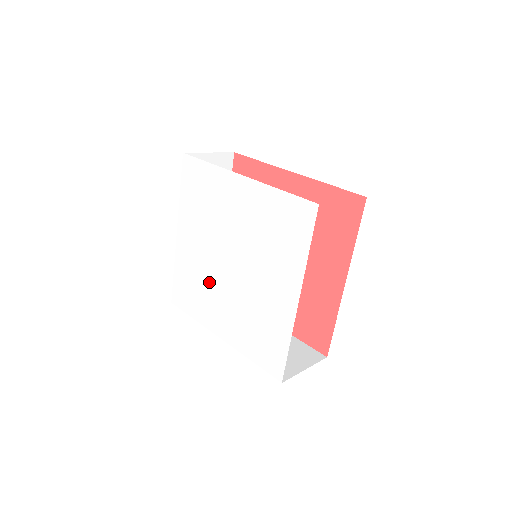
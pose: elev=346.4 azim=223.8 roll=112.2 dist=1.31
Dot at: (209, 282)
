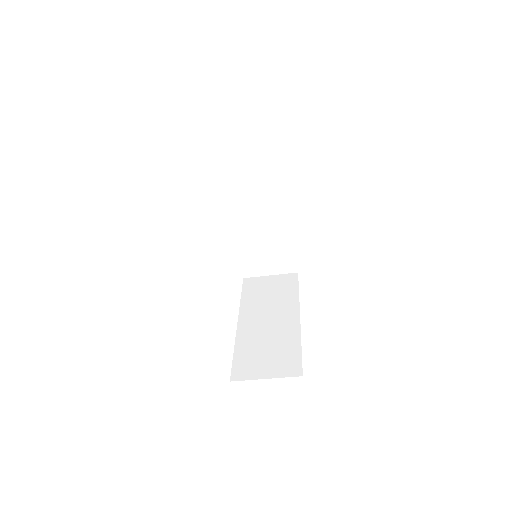
Dot at: occluded
